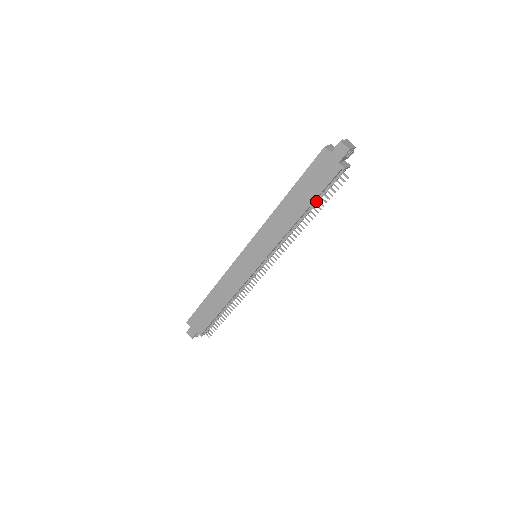
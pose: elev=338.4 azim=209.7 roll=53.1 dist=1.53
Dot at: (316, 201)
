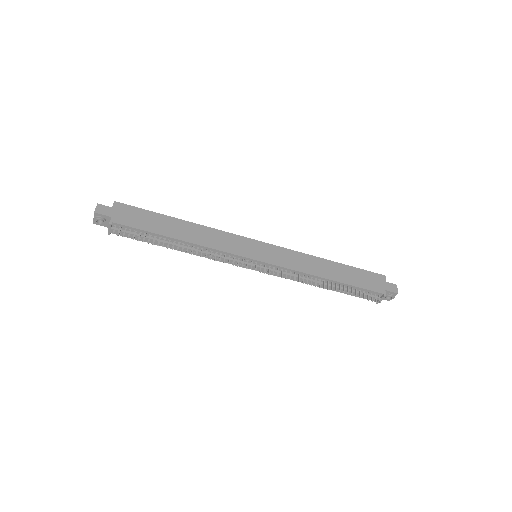
Dot at: (344, 288)
